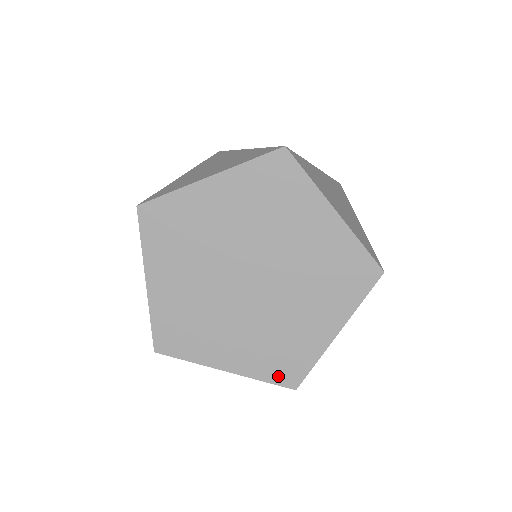
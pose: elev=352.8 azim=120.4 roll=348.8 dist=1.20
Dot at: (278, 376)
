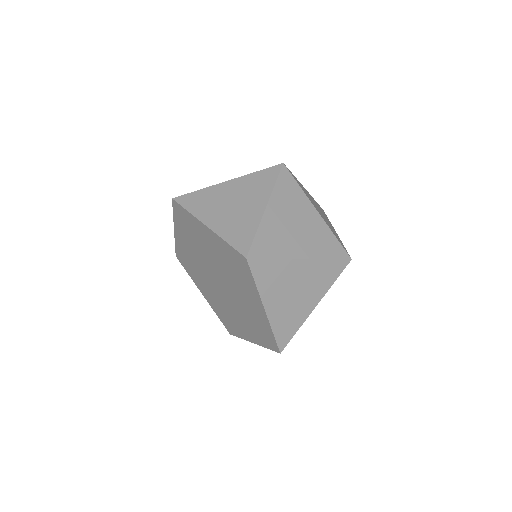
Dot at: (224, 322)
